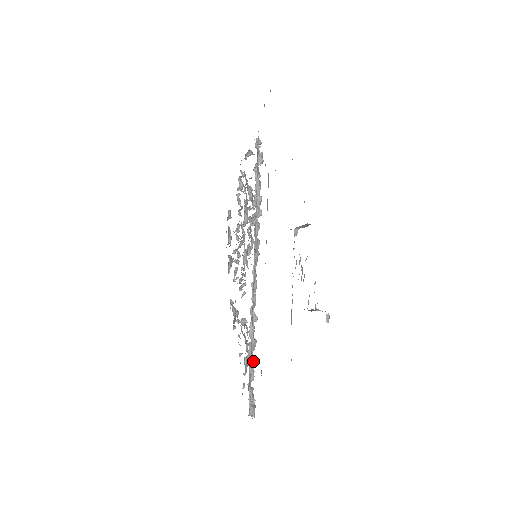
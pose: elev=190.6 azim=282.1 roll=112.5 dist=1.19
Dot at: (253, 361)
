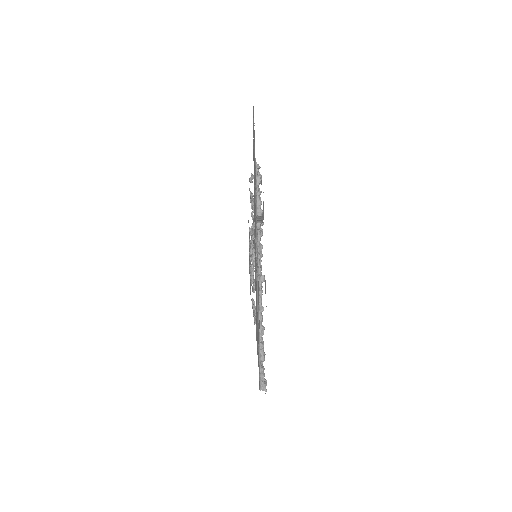
Dot at: (262, 344)
